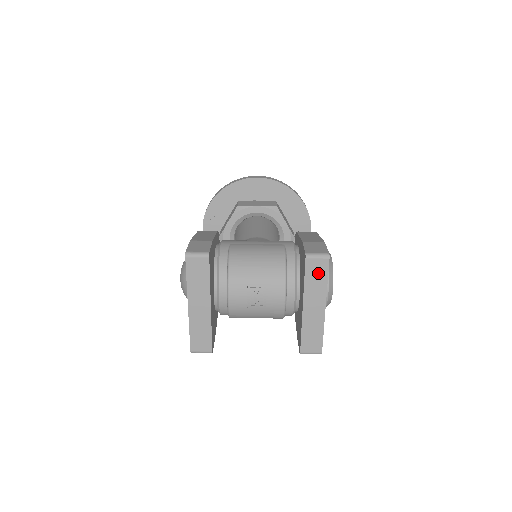
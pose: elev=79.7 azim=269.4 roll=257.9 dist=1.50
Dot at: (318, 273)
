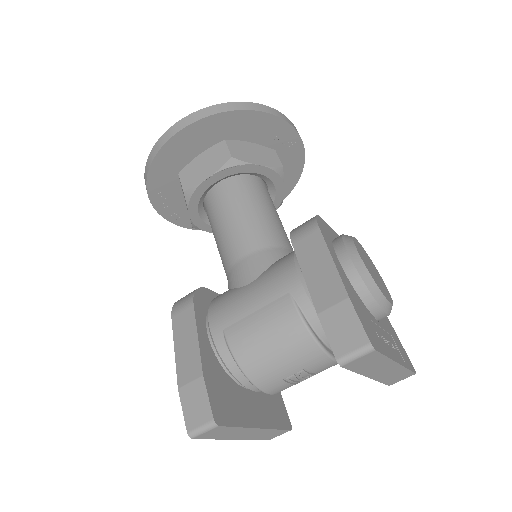
Dot at: (368, 361)
